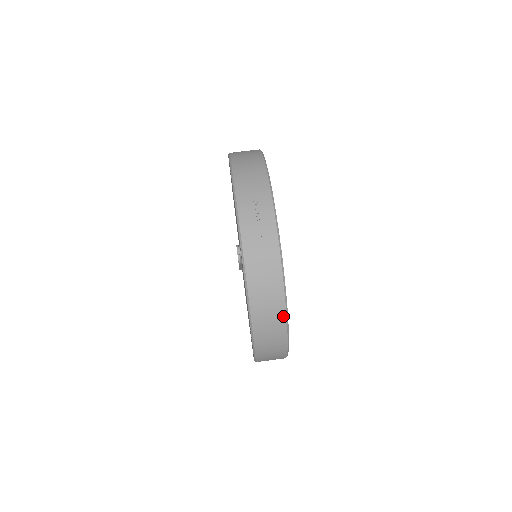
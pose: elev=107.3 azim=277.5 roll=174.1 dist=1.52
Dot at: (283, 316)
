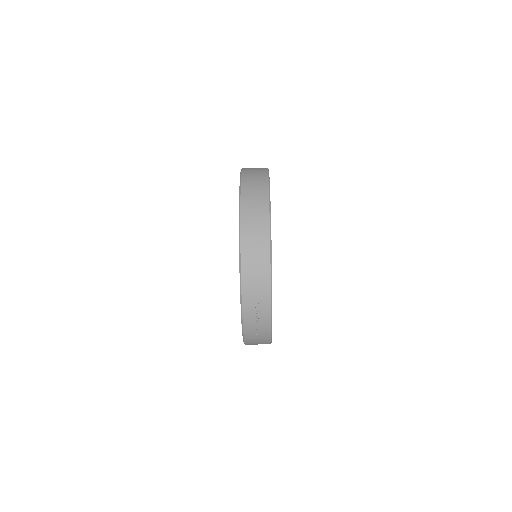
Dot at: occluded
